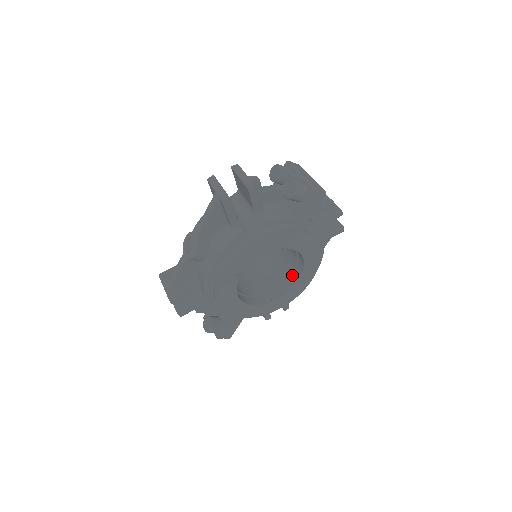
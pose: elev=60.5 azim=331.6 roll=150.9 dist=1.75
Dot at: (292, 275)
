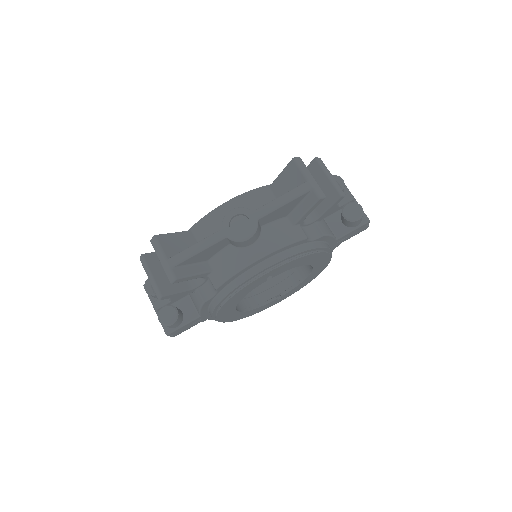
Dot at: (272, 288)
